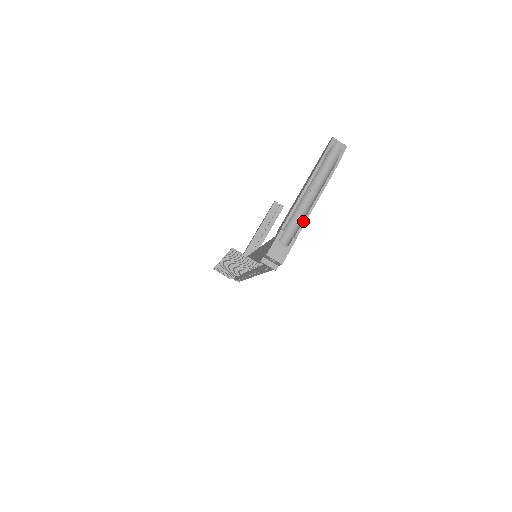
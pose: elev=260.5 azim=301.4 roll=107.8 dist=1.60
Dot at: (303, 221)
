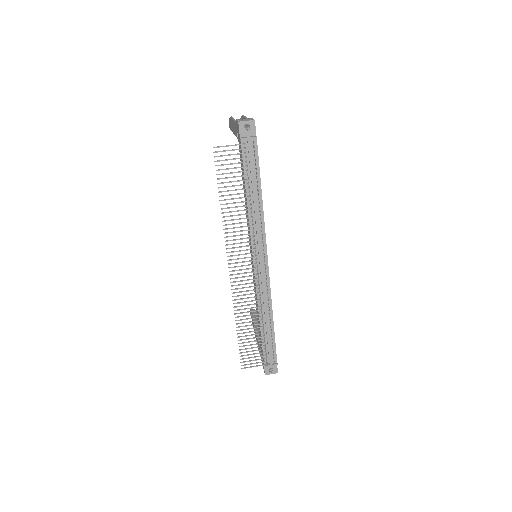
Dot at: occluded
